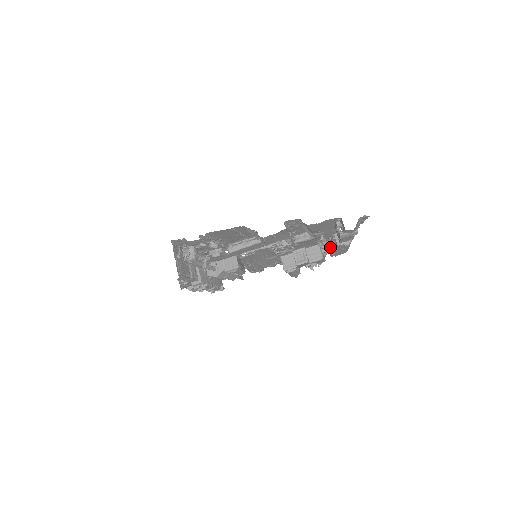
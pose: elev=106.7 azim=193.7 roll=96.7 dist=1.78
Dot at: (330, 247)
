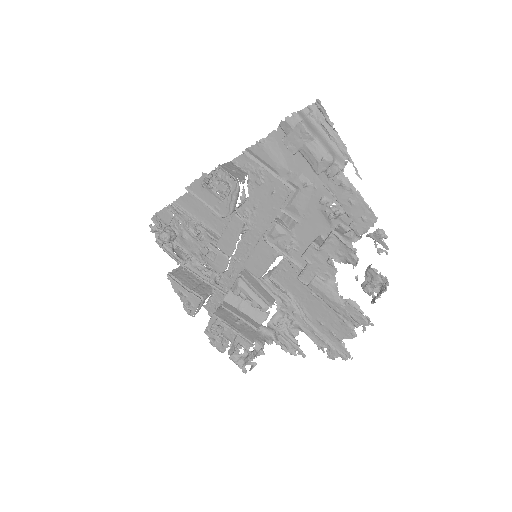
Dot at: occluded
